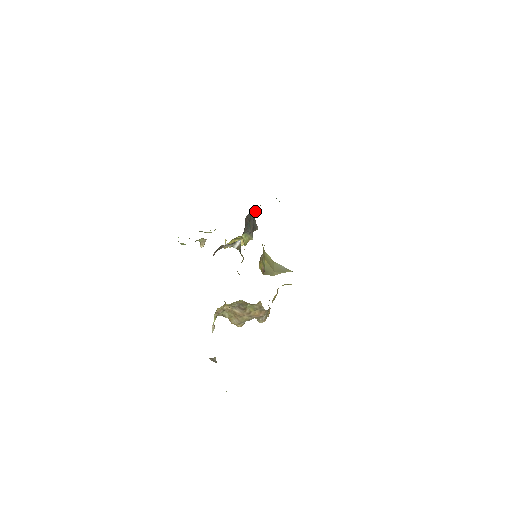
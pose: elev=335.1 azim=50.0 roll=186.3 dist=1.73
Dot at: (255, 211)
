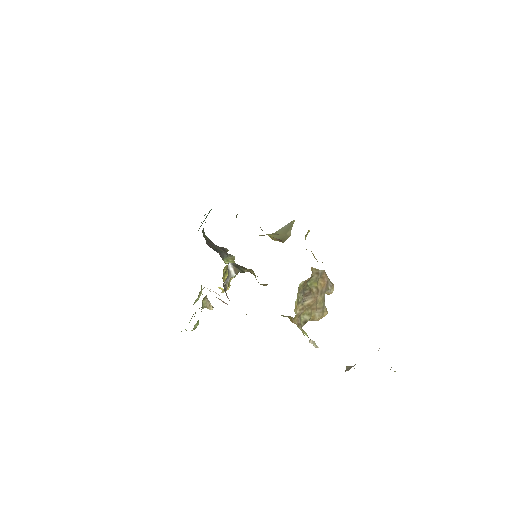
Dot at: (206, 237)
